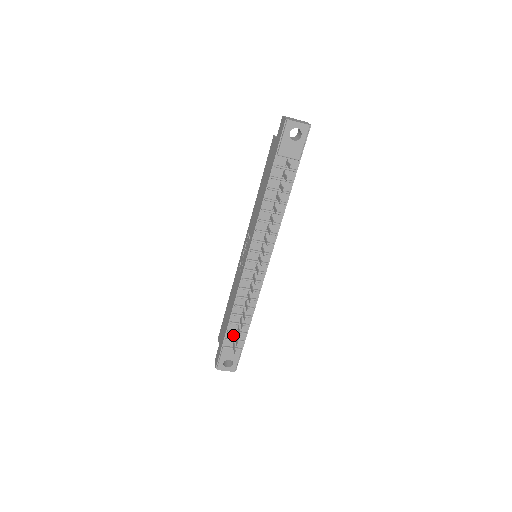
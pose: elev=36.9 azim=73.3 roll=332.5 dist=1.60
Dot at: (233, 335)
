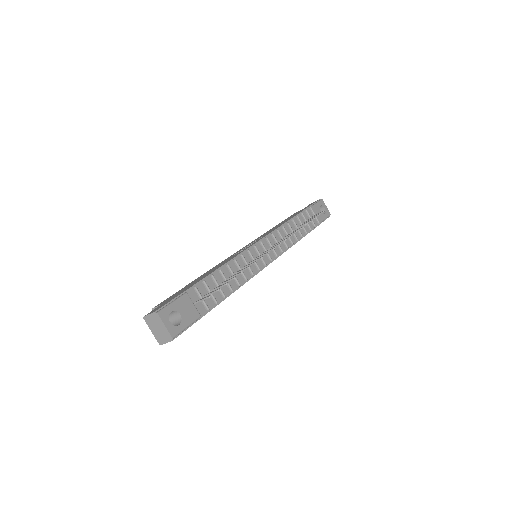
Dot at: (203, 292)
